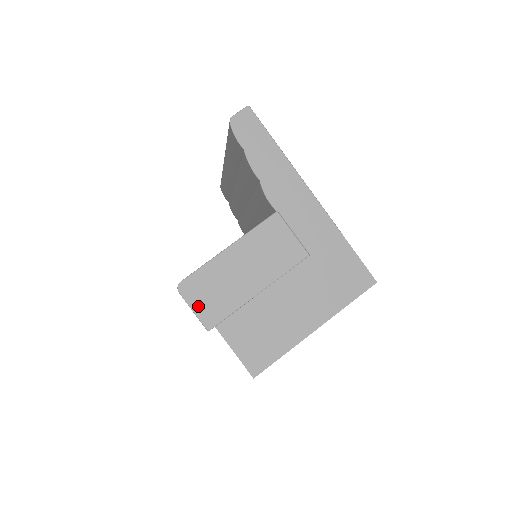
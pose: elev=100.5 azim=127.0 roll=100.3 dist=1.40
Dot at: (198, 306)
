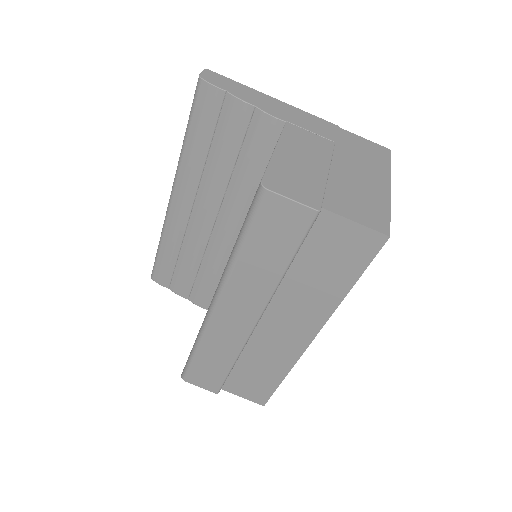
Dot at: (293, 195)
